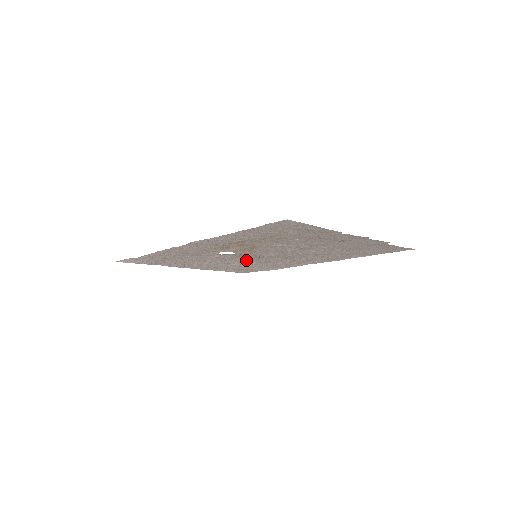
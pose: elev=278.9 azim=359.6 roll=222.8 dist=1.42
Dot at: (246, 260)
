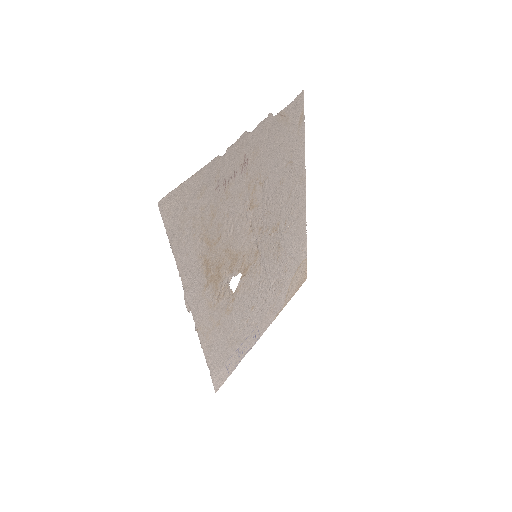
Dot at: (263, 268)
